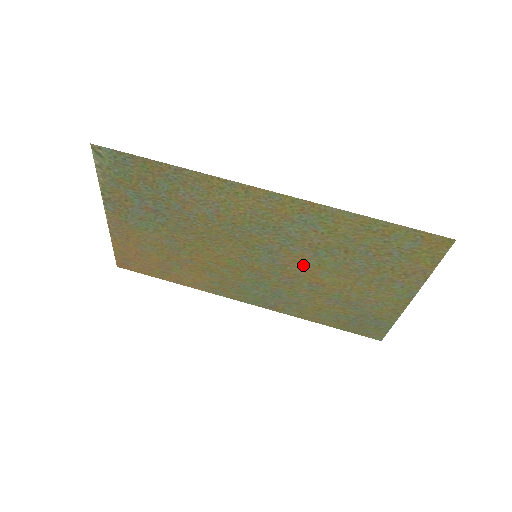
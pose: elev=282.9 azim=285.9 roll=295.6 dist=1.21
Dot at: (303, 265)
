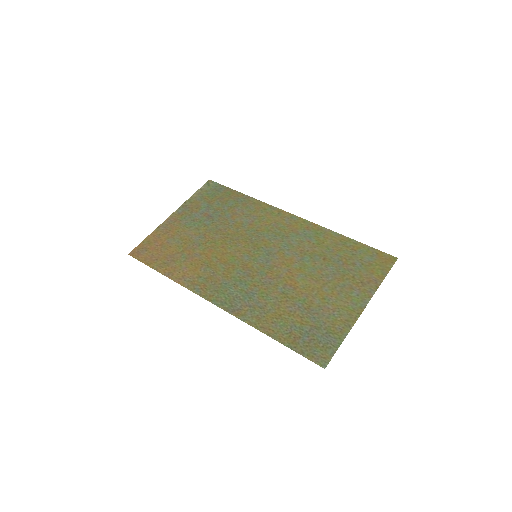
Dot at: (288, 267)
